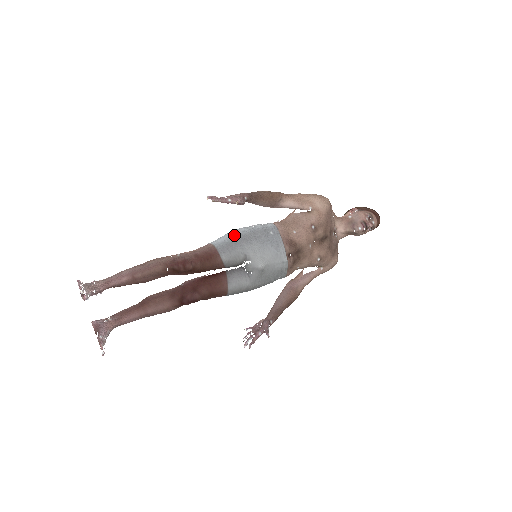
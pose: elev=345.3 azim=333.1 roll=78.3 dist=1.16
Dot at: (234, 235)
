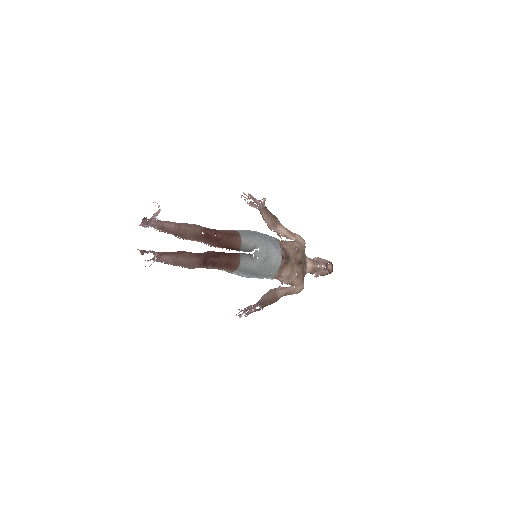
Dot at: (249, 230)
